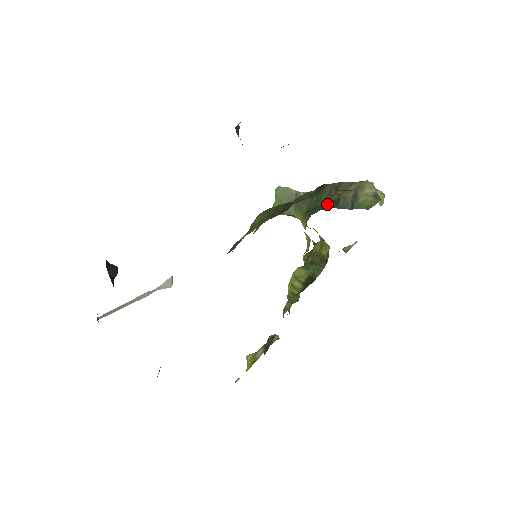
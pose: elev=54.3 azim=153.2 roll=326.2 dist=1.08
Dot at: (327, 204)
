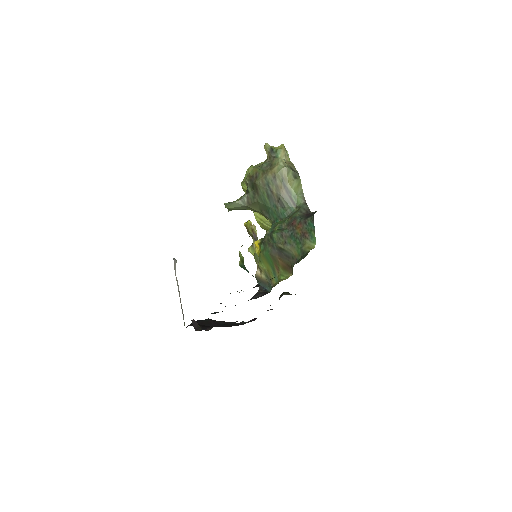
Dot at: (277, 209)
